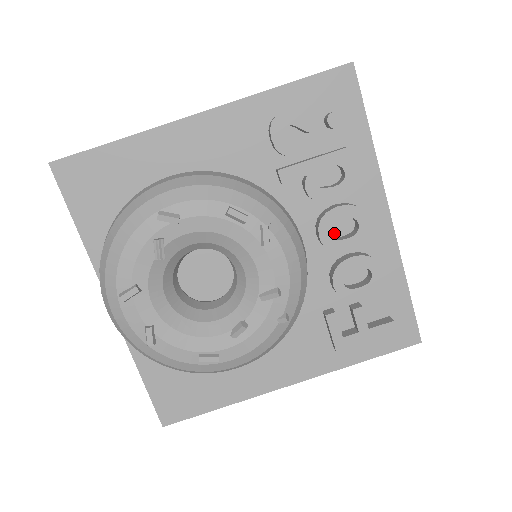
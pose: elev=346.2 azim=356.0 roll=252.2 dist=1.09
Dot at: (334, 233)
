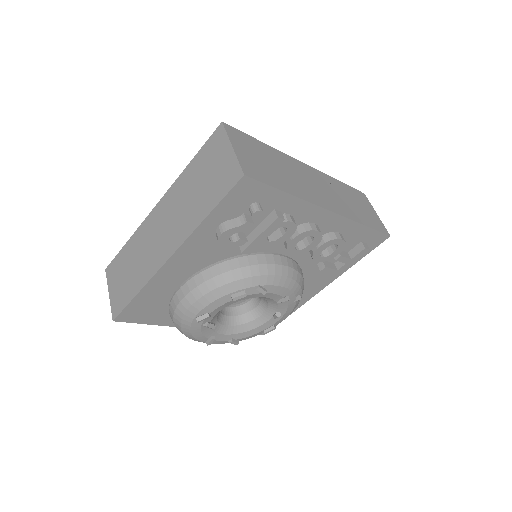
Dot at: occluded
